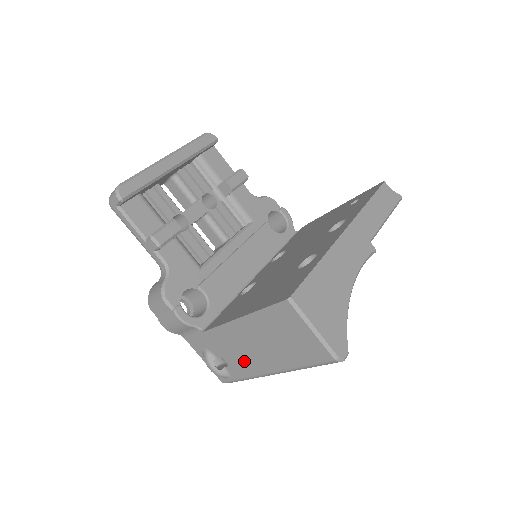
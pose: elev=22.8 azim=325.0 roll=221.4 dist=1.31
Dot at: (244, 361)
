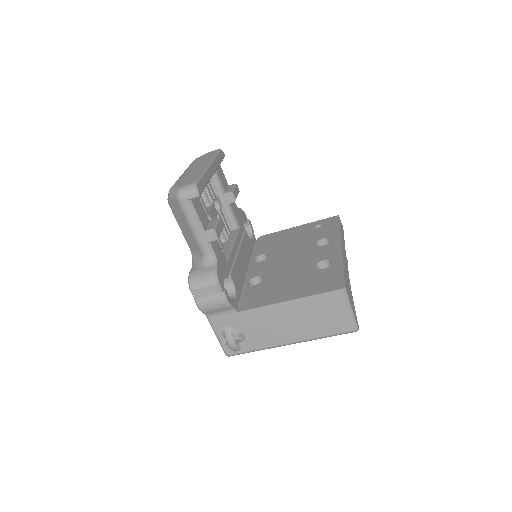
Dot at: (268, 335)
